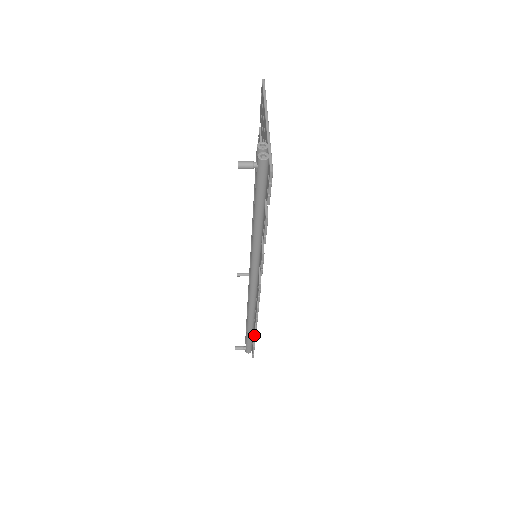
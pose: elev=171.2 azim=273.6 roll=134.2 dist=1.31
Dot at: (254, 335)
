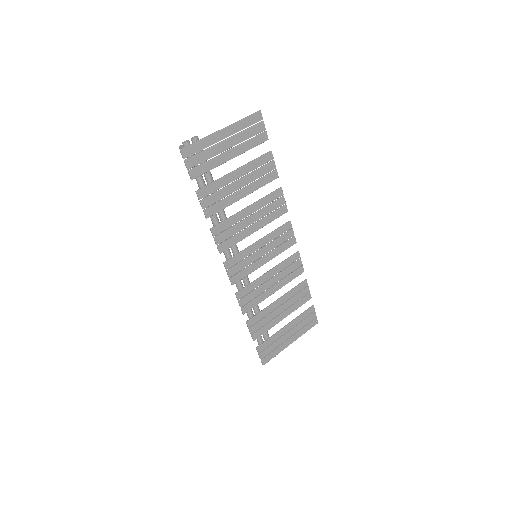
Dot at: (249, 330)
